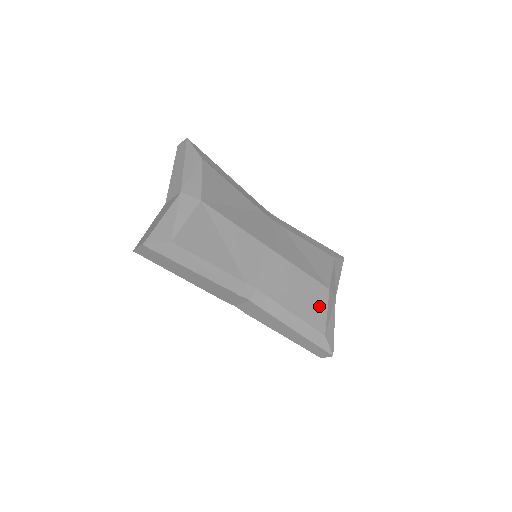
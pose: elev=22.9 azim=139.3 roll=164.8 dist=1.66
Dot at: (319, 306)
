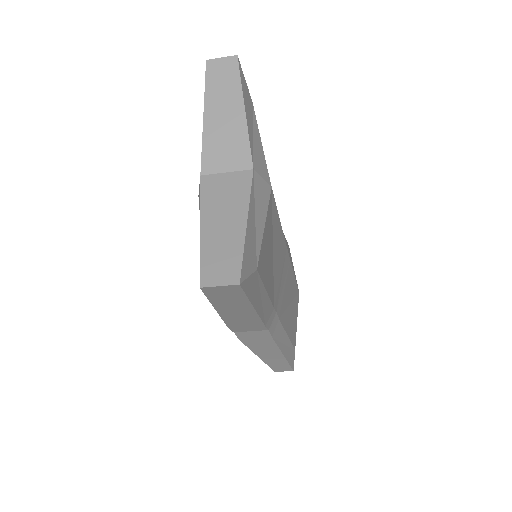
Dot at: (295, 316)
